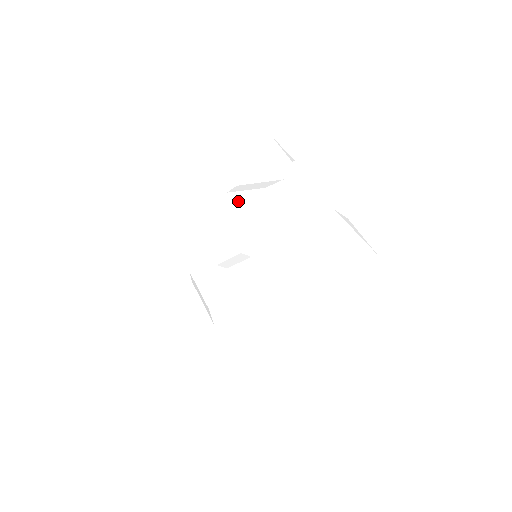
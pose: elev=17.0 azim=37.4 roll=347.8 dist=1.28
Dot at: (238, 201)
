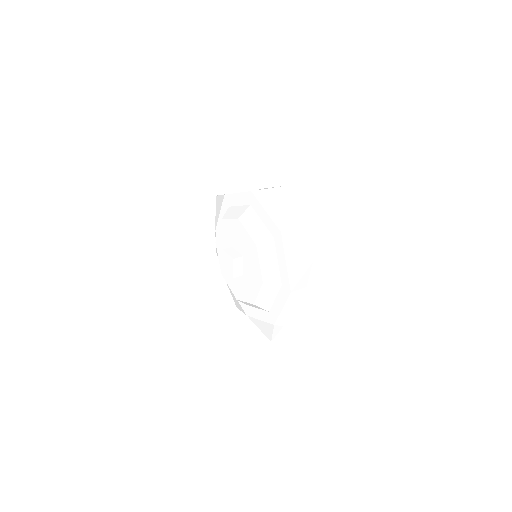
Dot at: (242, 233)
